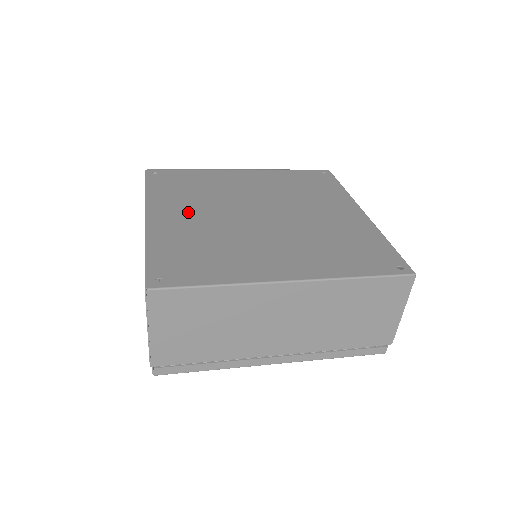
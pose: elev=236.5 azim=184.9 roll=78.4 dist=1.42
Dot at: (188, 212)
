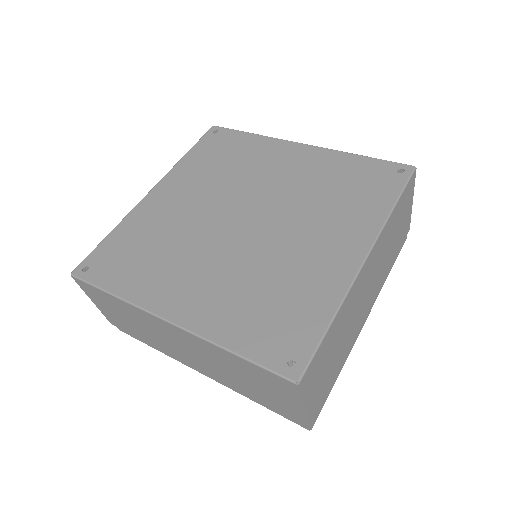
Dot at: (185, 196)
